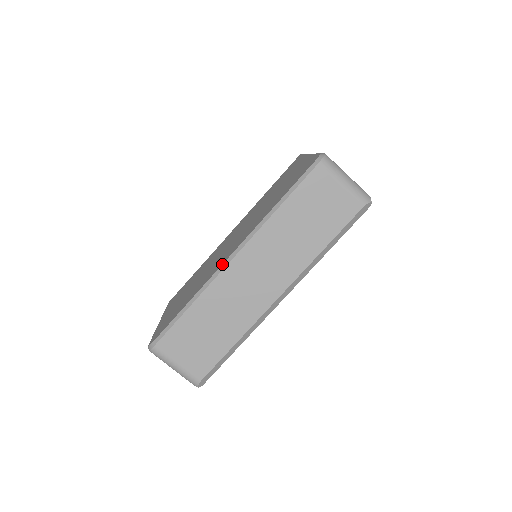
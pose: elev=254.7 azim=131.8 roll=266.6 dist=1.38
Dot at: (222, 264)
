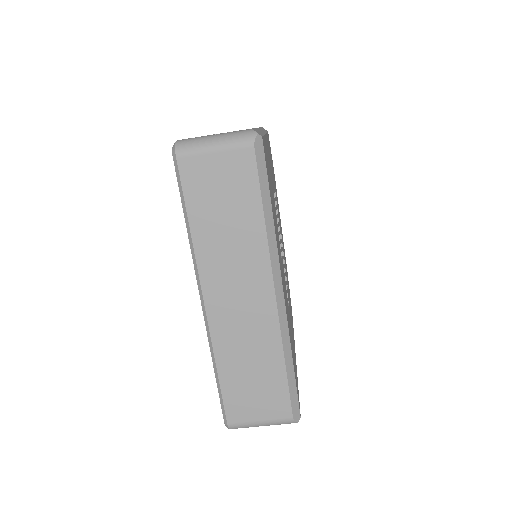
Dot at: (203, 315)
